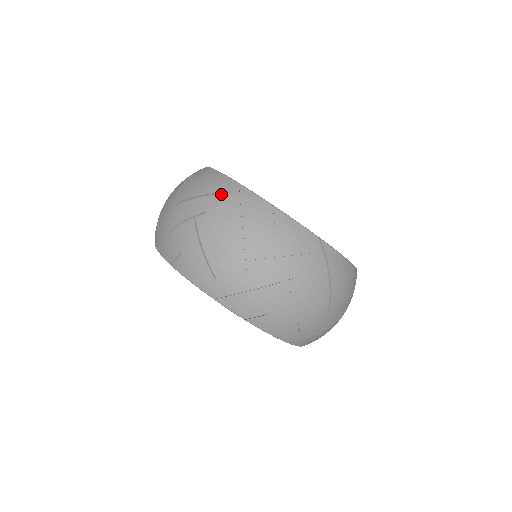
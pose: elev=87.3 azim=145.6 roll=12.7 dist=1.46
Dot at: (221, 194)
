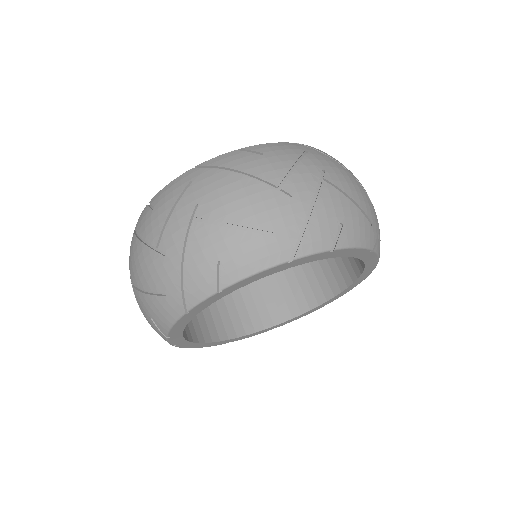
Dot at: occluded
